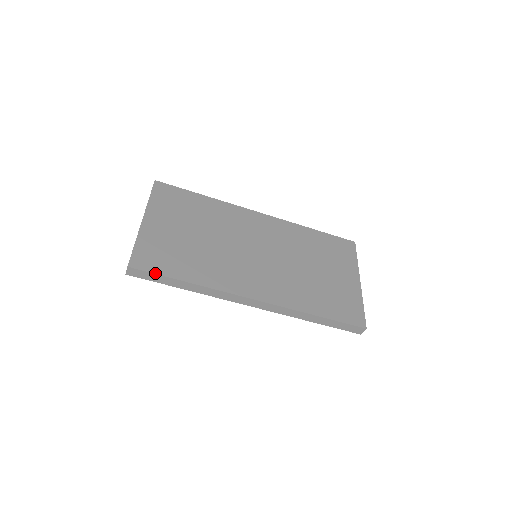
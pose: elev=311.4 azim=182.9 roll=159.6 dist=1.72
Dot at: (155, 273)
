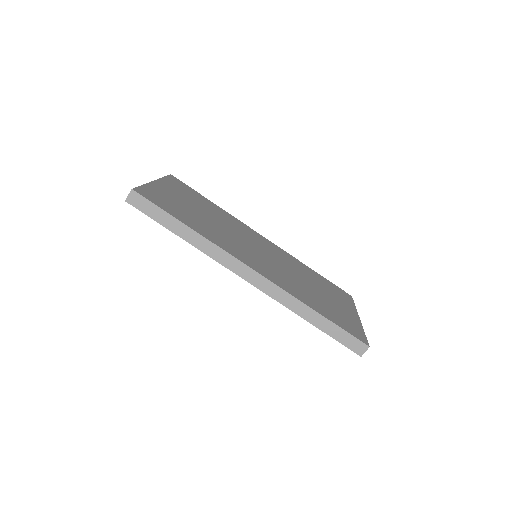
Dot at: (158, 206)
